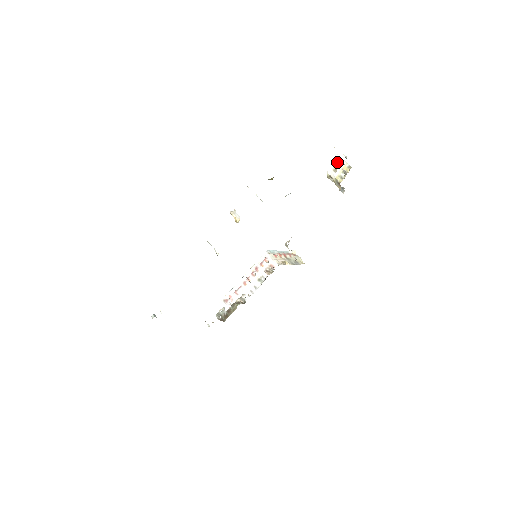
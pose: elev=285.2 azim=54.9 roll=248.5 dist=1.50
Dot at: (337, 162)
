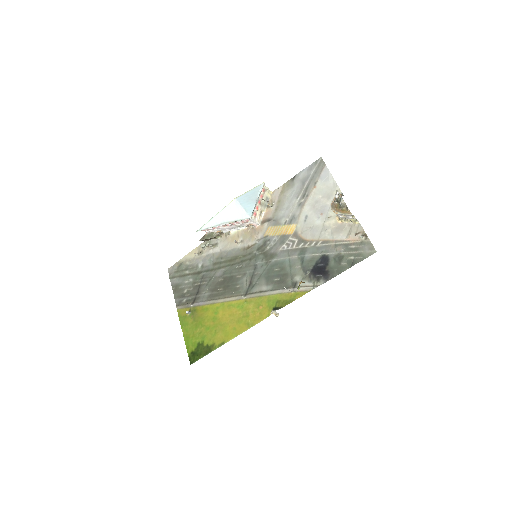
Dot at: (348, 216)
